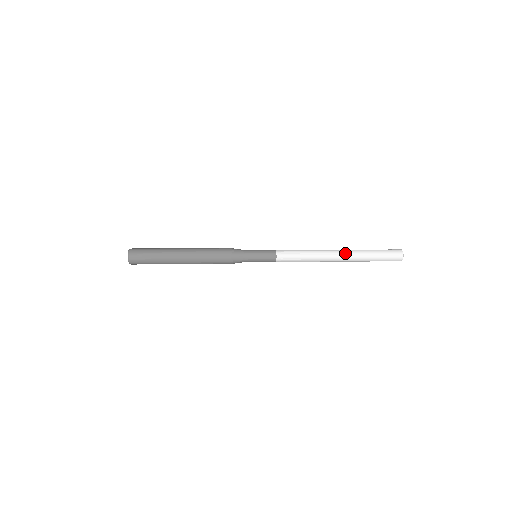
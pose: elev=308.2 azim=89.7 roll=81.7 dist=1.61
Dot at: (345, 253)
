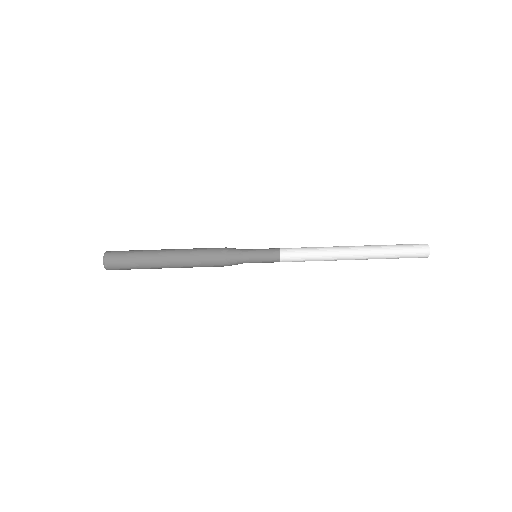
Dot at: (361, 255)
